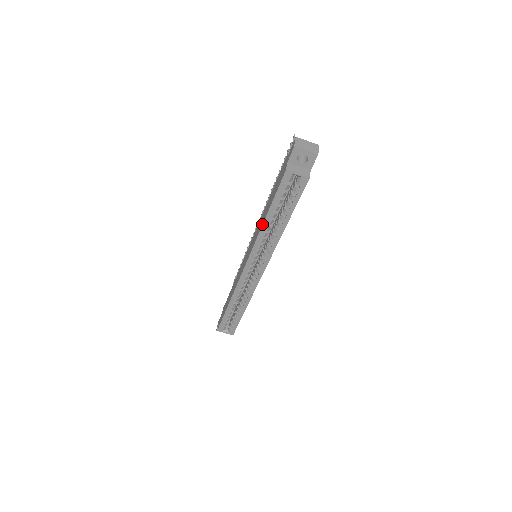
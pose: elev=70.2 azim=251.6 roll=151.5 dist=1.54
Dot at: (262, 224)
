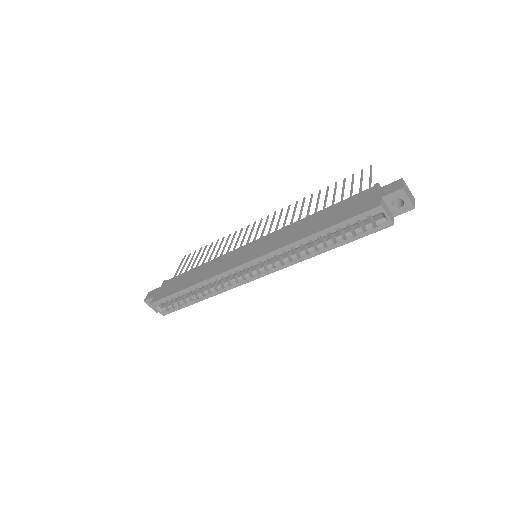
Dot at: (305, 236)
